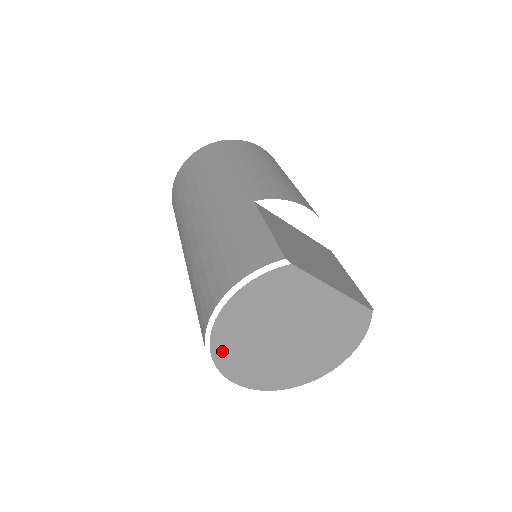
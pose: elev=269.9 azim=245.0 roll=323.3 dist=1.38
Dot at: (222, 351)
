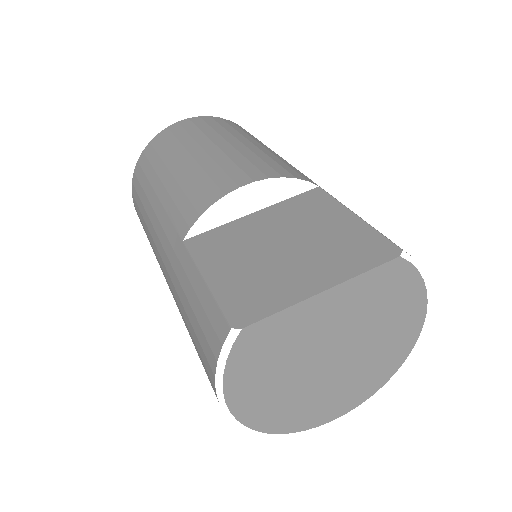
Dot at: (280, 423)
